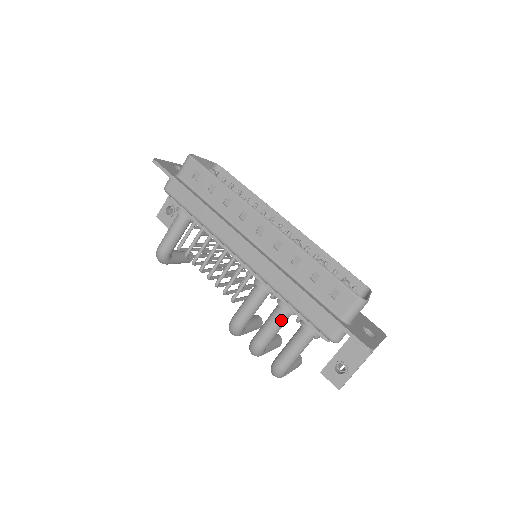
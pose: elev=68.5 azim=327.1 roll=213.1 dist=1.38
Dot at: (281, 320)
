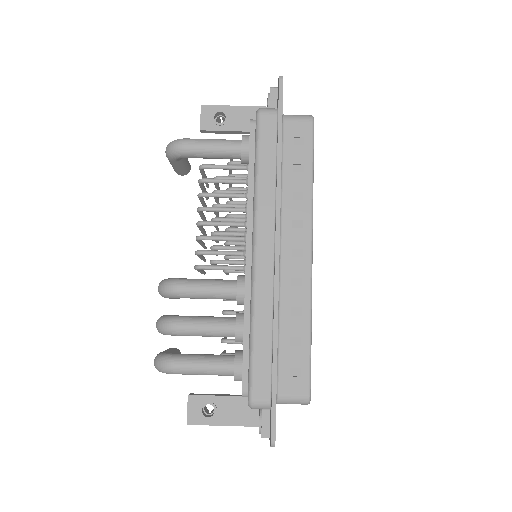
Dot at: (221, 333)
